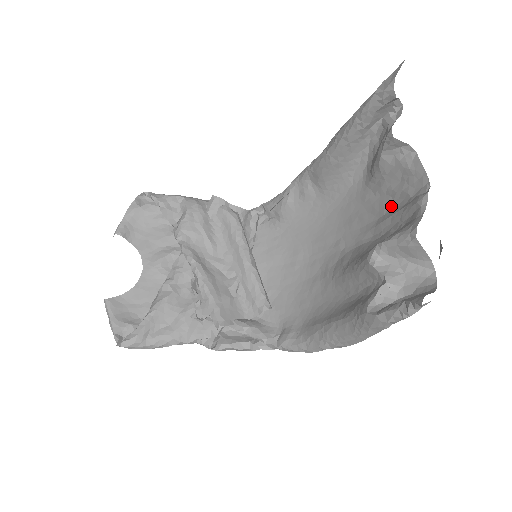
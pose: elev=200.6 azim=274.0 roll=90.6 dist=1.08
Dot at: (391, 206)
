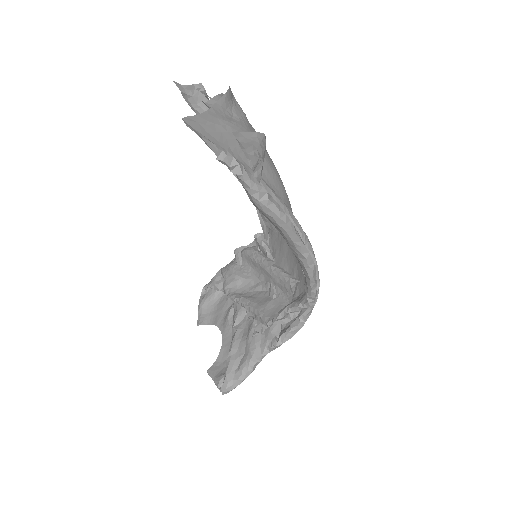
Dot at: occluded
